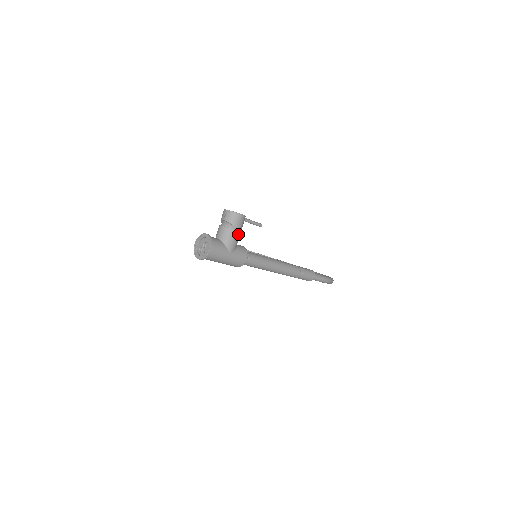
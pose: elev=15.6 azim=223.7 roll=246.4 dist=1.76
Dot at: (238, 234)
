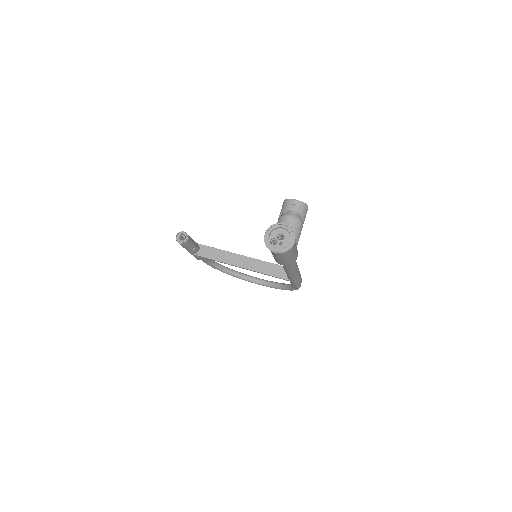
Dot at: occluded
